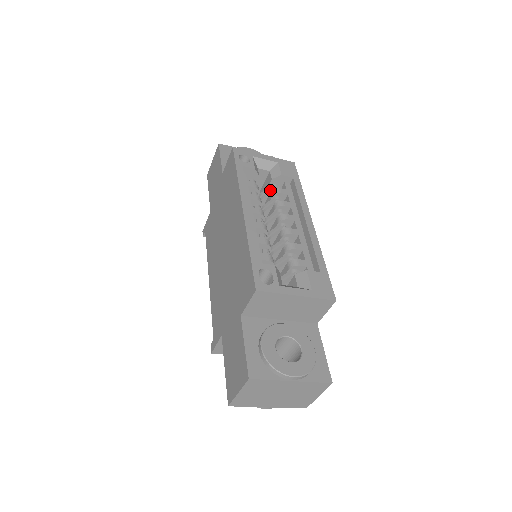
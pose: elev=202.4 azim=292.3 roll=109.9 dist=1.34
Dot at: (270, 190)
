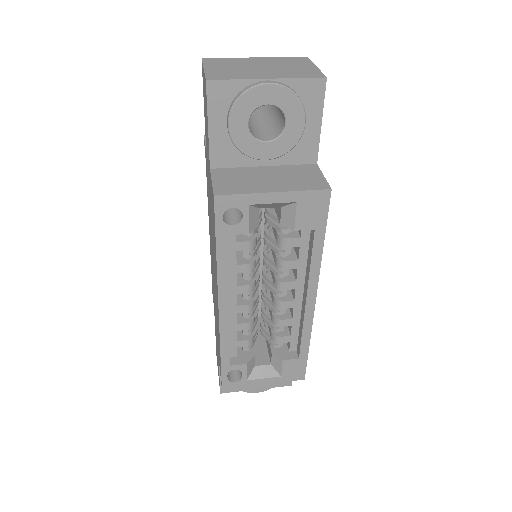
Dot at: (277, 227)
